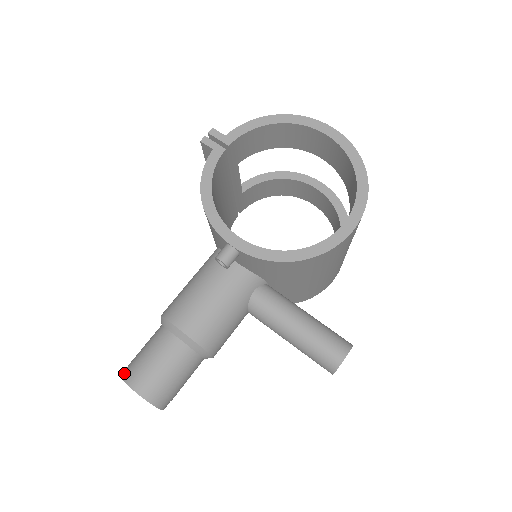
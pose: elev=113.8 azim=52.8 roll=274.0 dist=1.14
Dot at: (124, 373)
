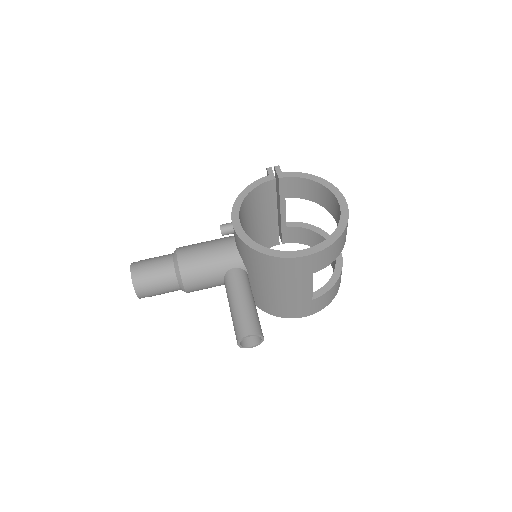
Dot at: (135, 262)
